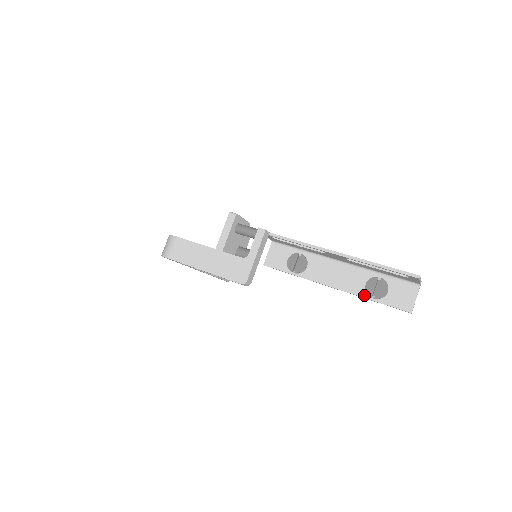
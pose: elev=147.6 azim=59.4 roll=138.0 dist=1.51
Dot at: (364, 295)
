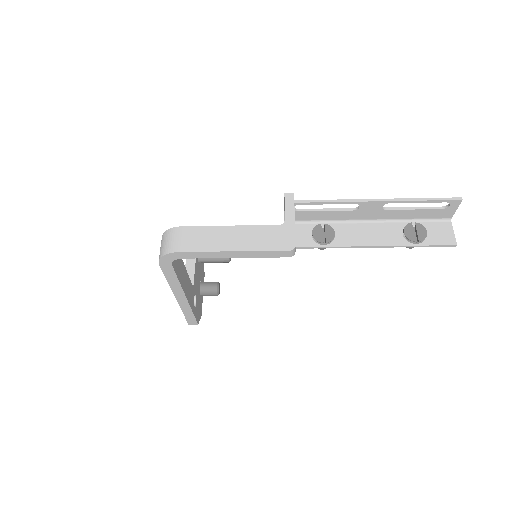
Dot at: (406, 243)
